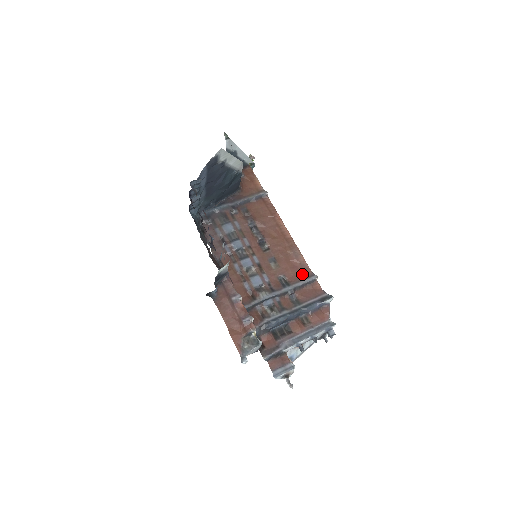
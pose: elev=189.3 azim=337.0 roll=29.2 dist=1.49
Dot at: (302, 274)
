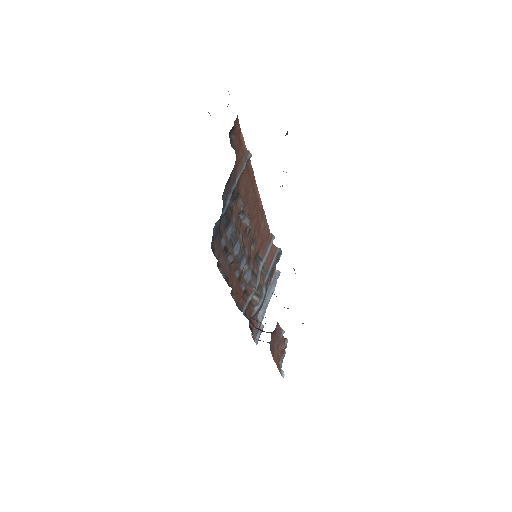
Dot at: (266, 240)
